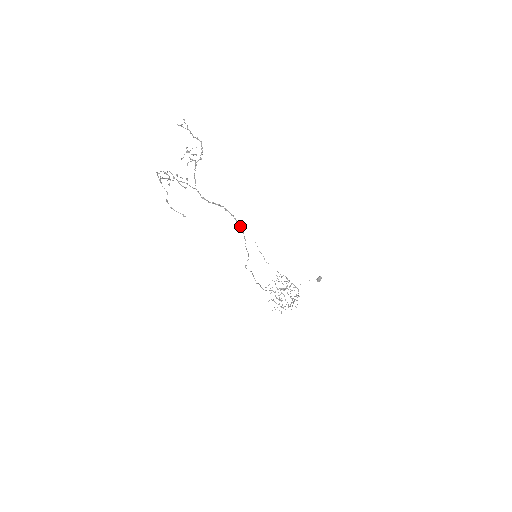
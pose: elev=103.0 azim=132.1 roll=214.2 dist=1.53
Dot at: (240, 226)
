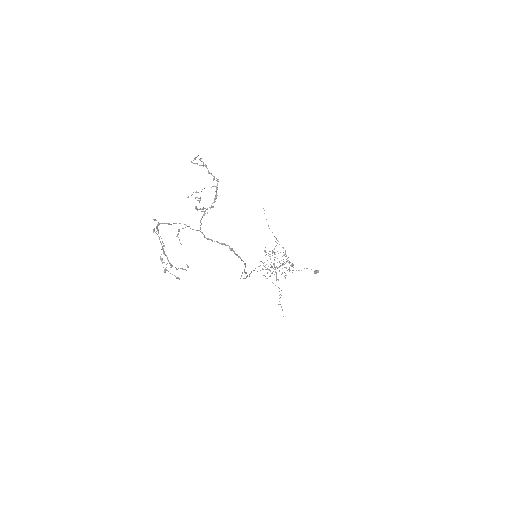
Dot at: (243, 261)
